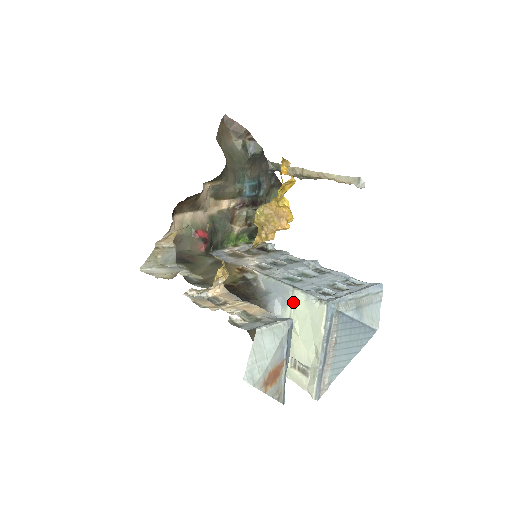
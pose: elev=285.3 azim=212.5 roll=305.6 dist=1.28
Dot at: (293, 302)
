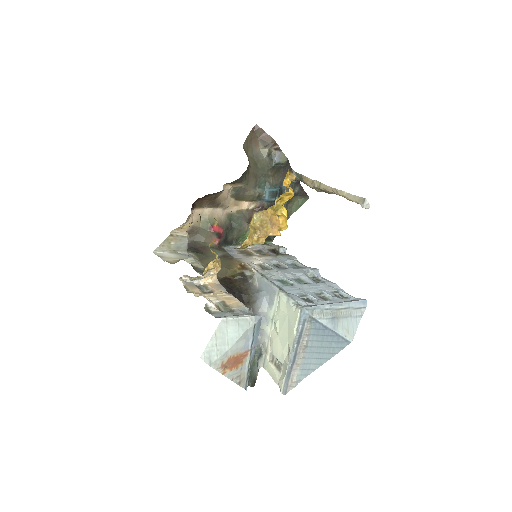
Dot at: (278, 302)
